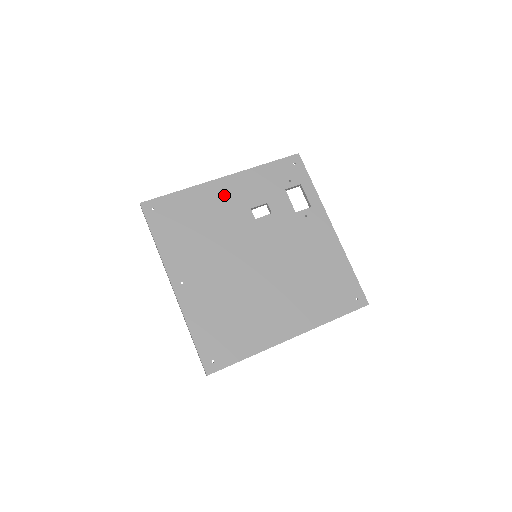
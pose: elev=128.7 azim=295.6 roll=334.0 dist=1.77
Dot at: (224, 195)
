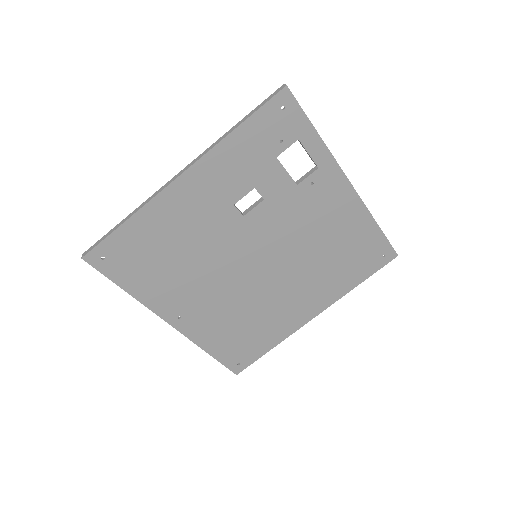
Dot at: (190, 202)
